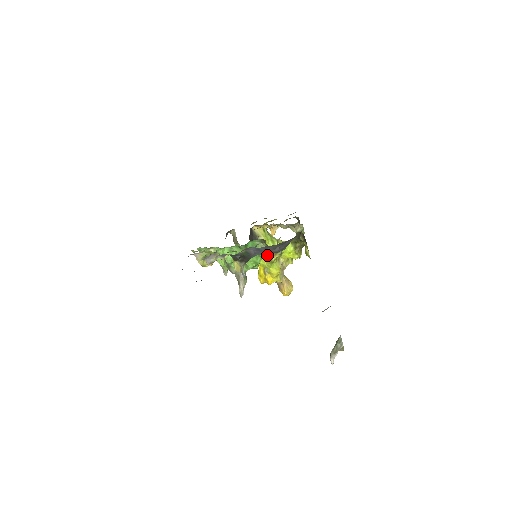
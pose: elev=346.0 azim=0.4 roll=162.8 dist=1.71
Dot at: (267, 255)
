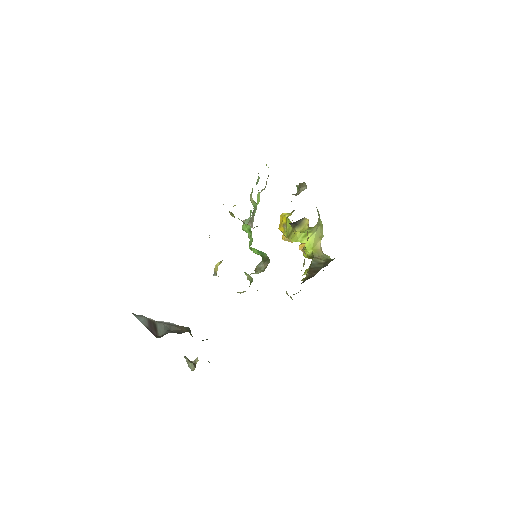
Dot at: occluded
